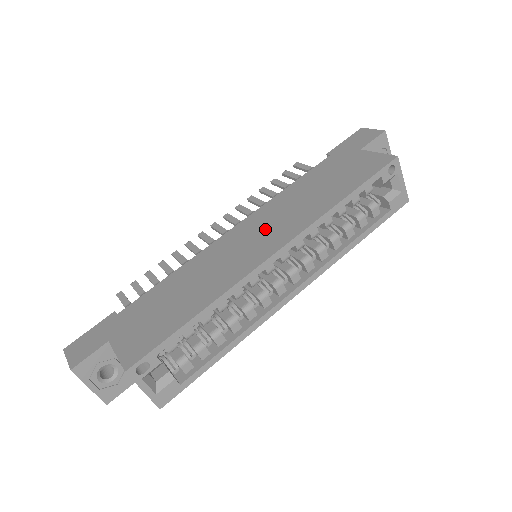
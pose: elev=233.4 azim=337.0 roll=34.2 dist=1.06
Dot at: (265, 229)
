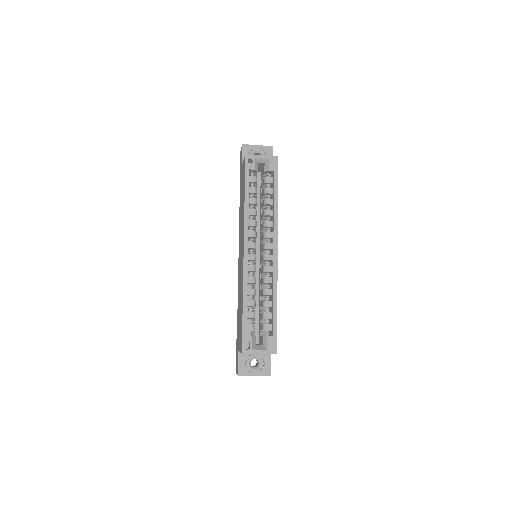
Dot at: (241, 244)
